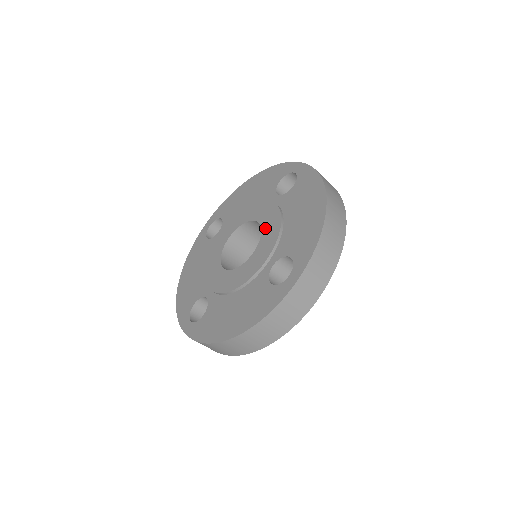
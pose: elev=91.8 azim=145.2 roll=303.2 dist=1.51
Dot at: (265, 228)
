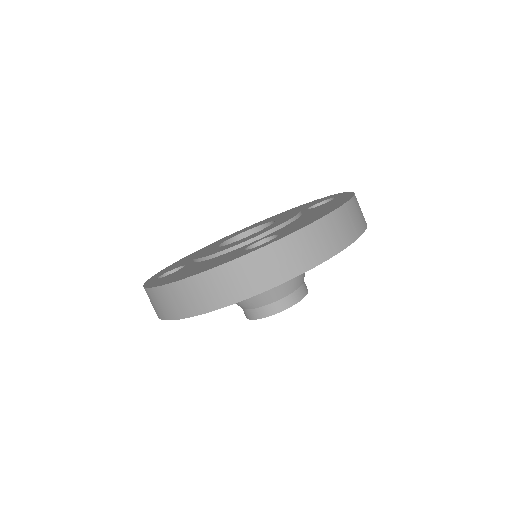
Dot at: (276, 222)
